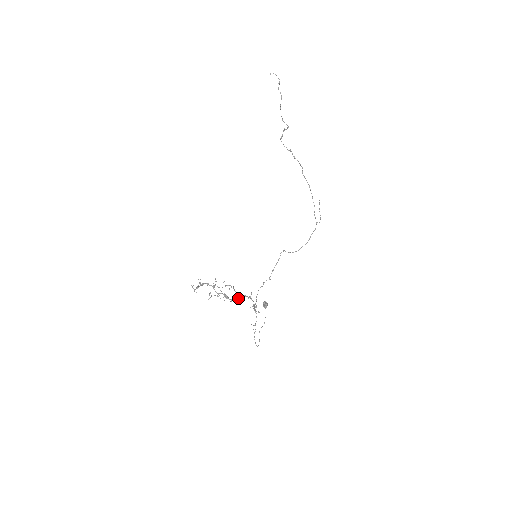
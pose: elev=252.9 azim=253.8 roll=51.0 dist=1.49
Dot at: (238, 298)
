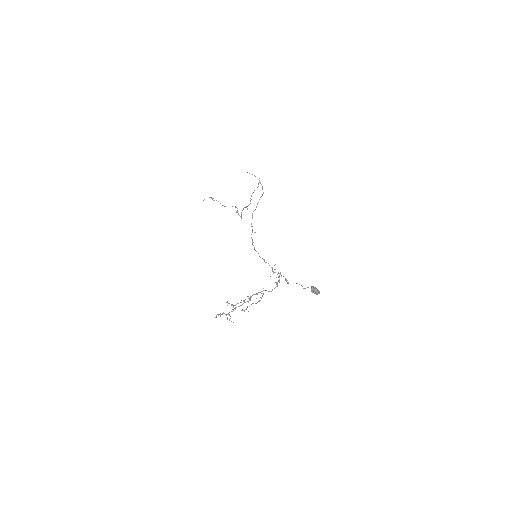
Dot at: (263, 290)
